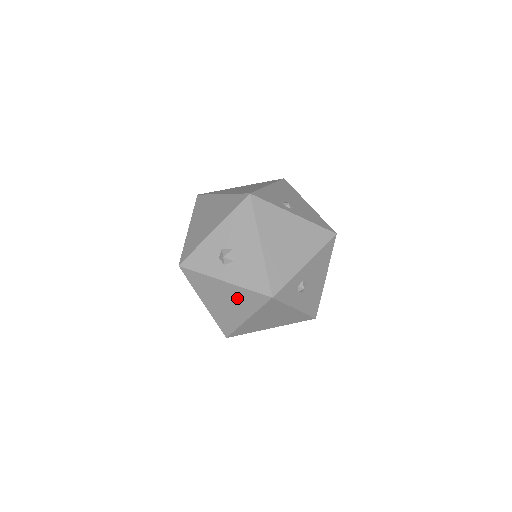
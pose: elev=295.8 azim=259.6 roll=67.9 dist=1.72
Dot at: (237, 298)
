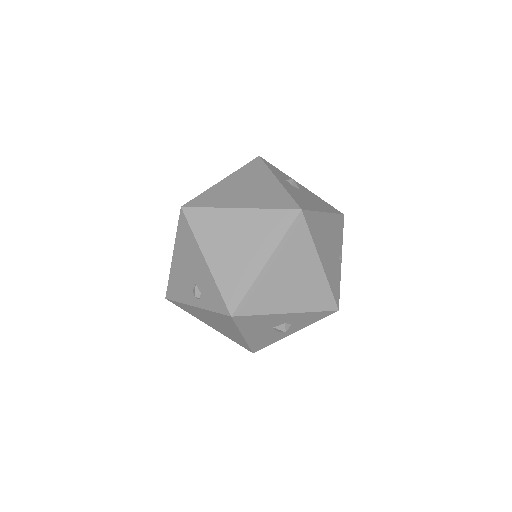
Dot at: occluded
